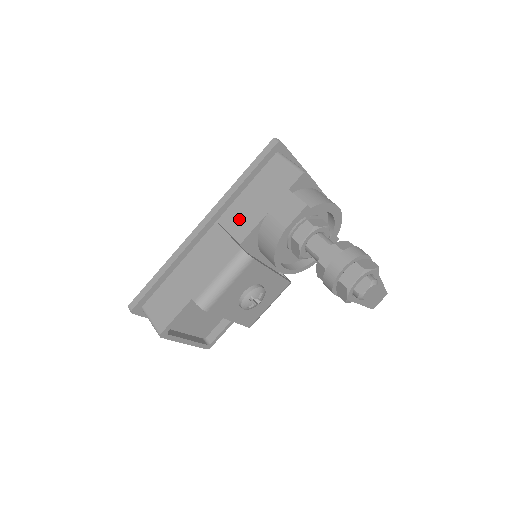
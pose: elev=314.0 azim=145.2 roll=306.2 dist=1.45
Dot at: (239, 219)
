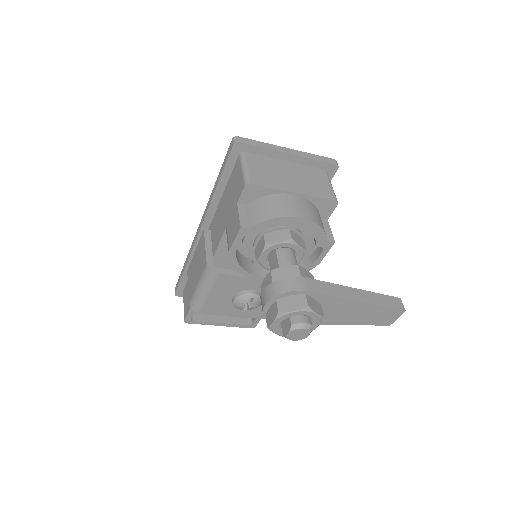
Dot at: (217, 227)
